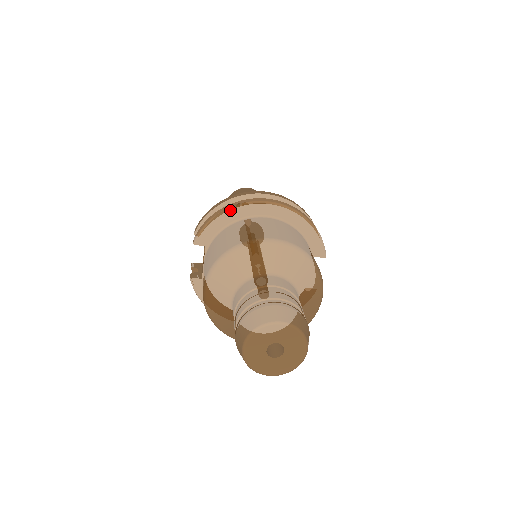
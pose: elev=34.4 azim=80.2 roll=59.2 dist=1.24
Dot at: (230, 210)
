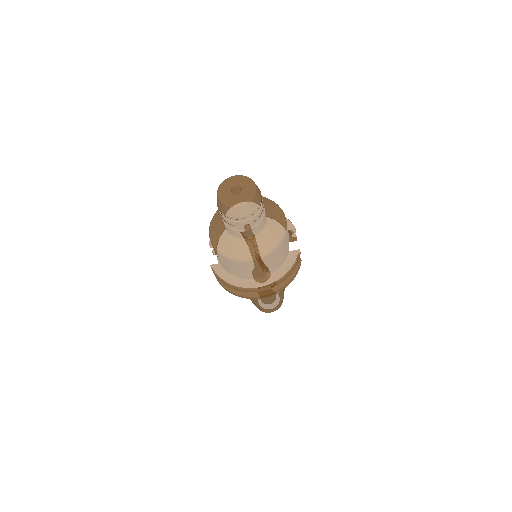
Dot at: occluded
